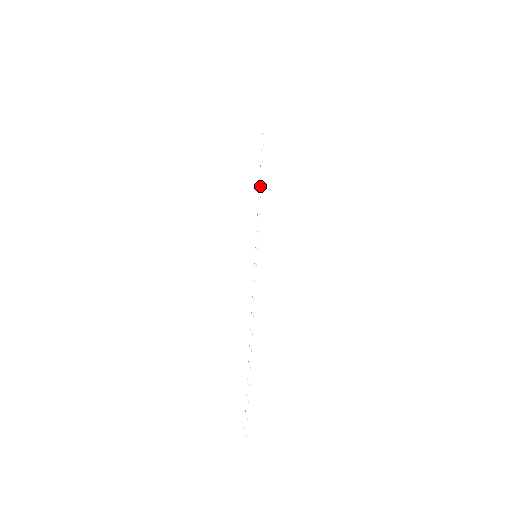
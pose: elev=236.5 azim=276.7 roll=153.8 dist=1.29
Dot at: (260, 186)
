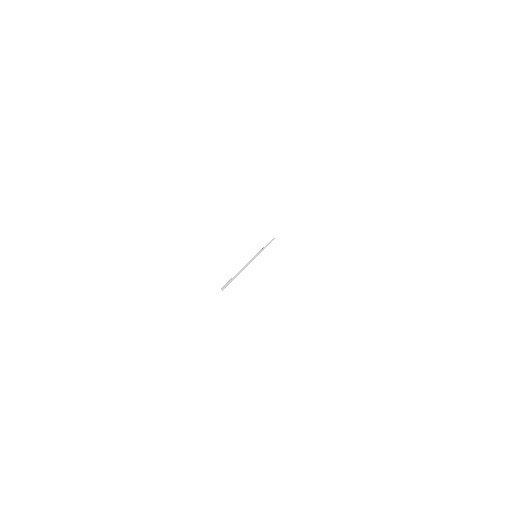
Dot at: (267, 245)
